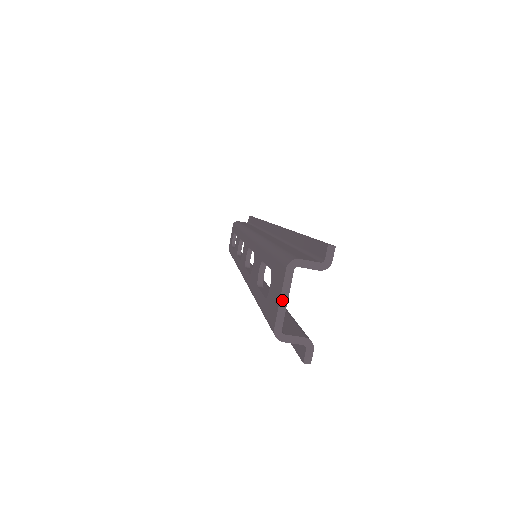
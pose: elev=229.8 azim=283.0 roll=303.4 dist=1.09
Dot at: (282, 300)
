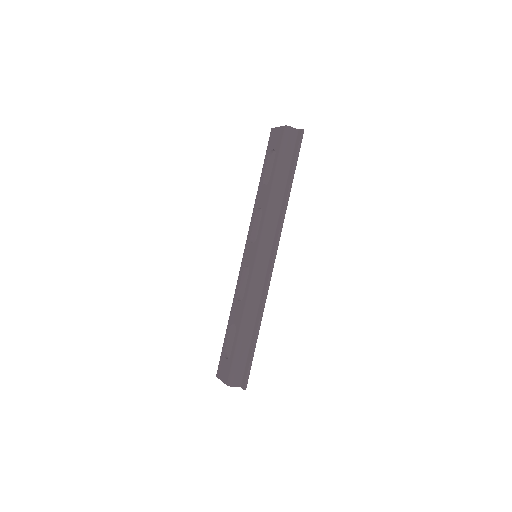
Dot at: (222, 381)
